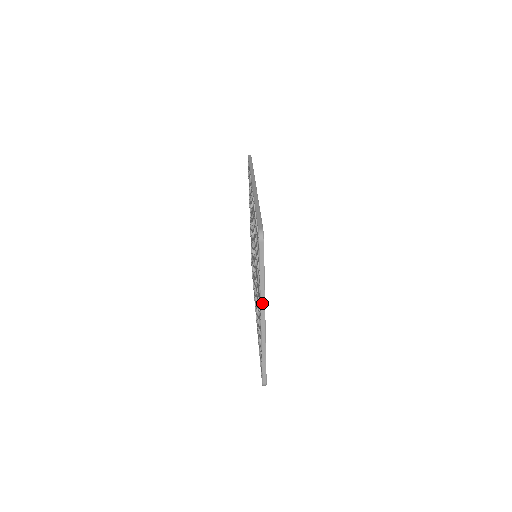
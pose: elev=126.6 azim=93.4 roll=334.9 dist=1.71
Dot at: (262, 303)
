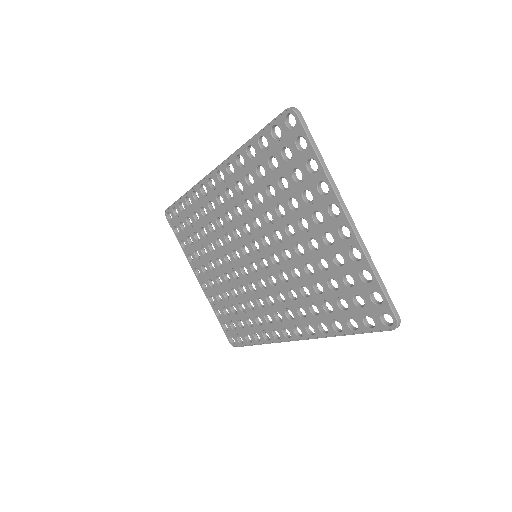
Dot at: (338, 195)
